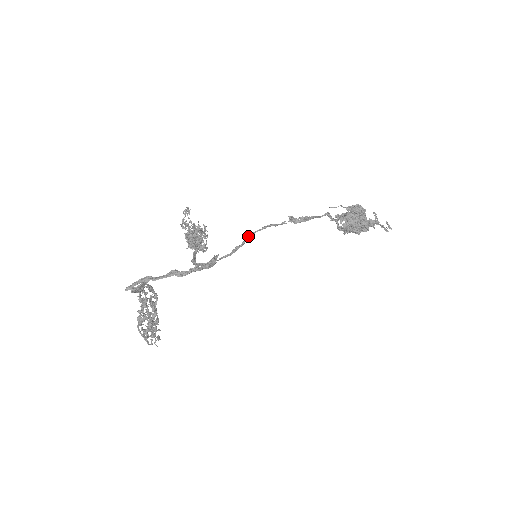
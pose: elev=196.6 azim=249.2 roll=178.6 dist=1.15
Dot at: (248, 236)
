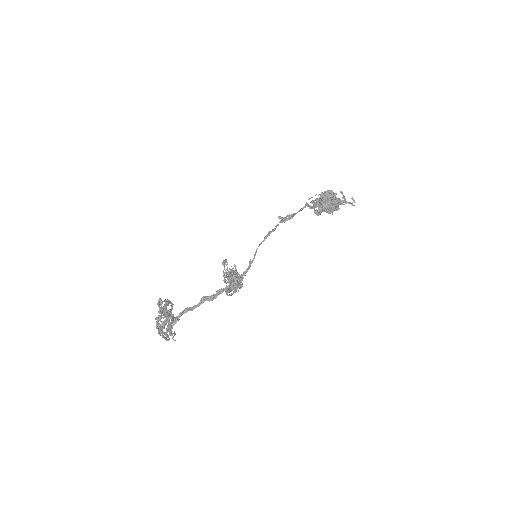
Dot at: (256, 250)
